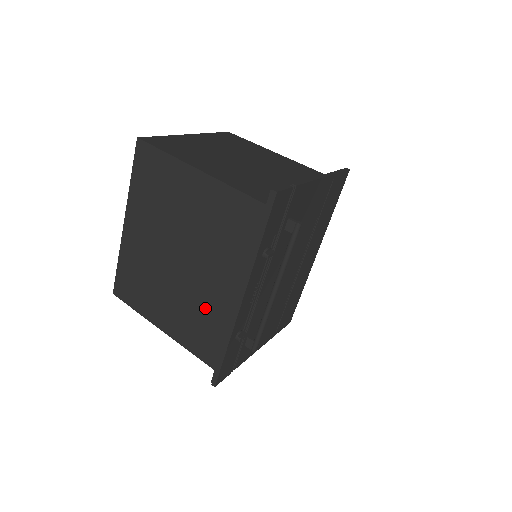
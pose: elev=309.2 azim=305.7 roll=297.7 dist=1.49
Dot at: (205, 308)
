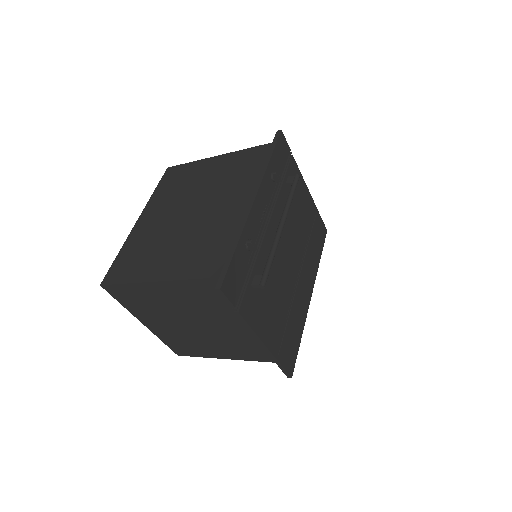
Dot at: (214, 230)
